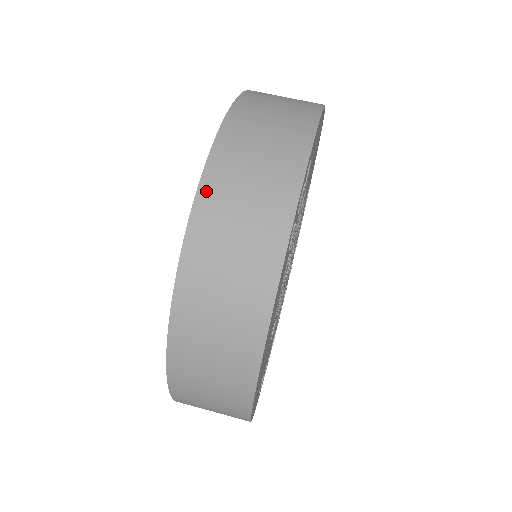
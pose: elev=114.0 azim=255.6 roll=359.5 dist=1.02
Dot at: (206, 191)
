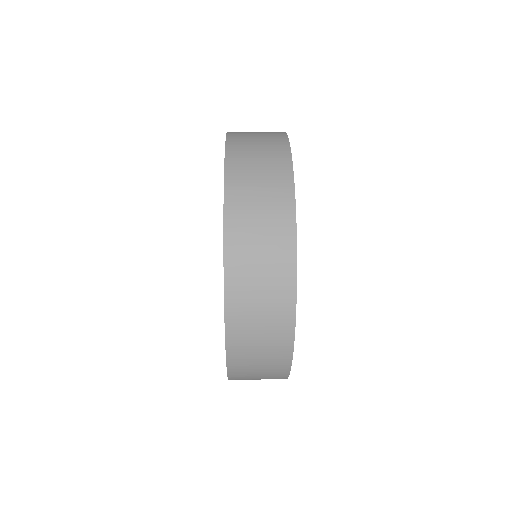
Dot at: (230, 232)
